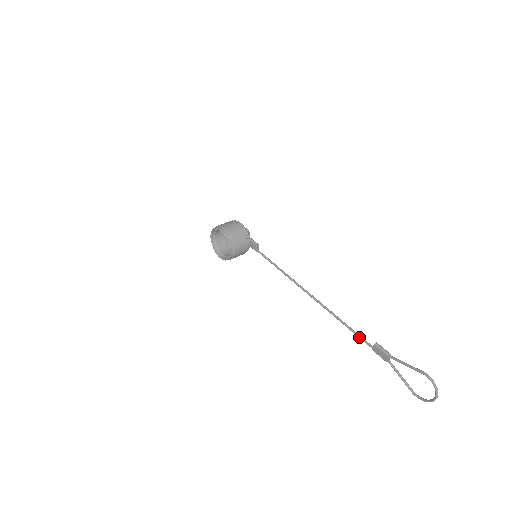
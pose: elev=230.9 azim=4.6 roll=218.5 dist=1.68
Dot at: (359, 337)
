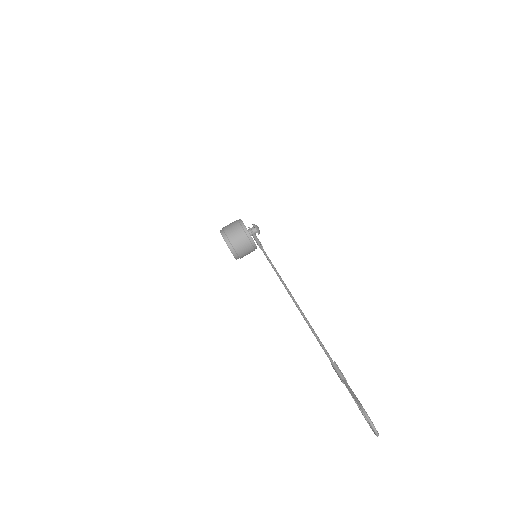
Dot at: occluded
